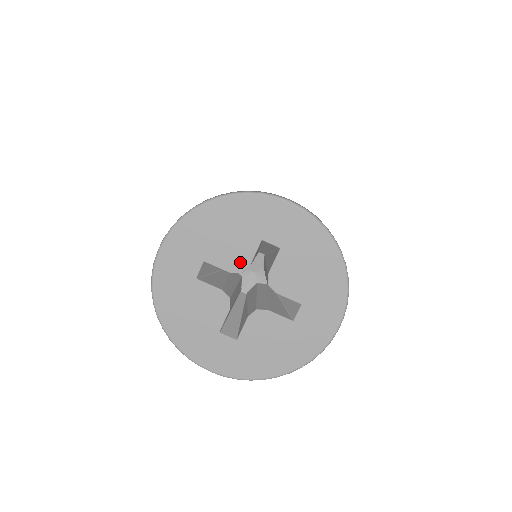
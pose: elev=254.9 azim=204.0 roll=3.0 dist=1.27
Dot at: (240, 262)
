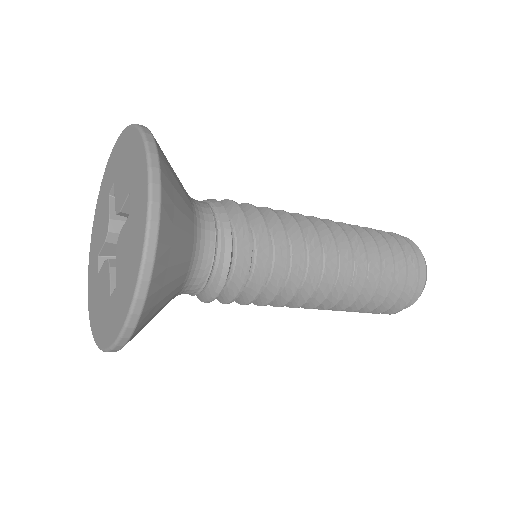
Dot at: (106, 226)
